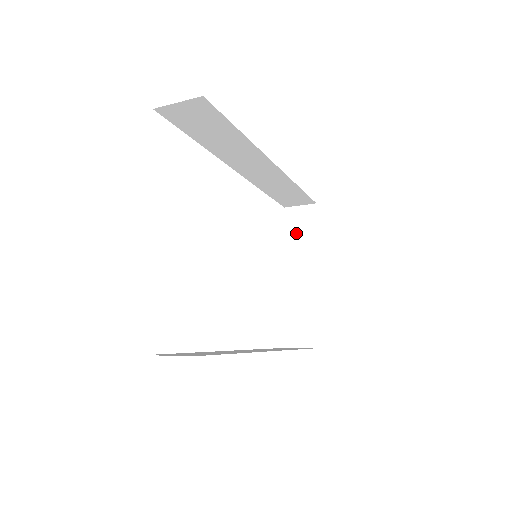
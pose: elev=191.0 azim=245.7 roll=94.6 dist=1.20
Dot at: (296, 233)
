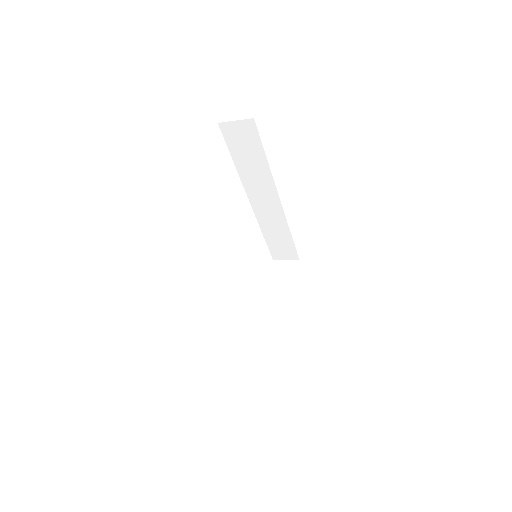
Dot at: (280, 279)
